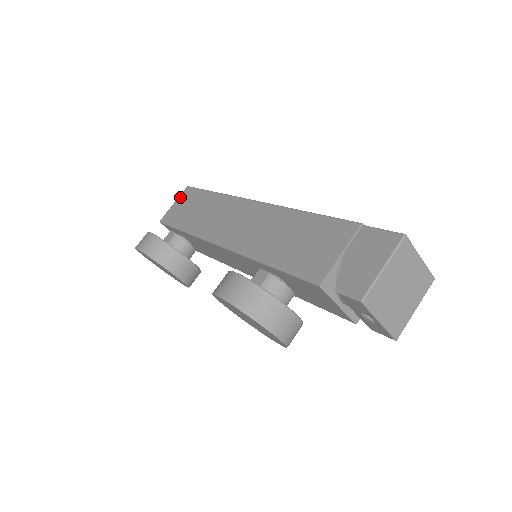
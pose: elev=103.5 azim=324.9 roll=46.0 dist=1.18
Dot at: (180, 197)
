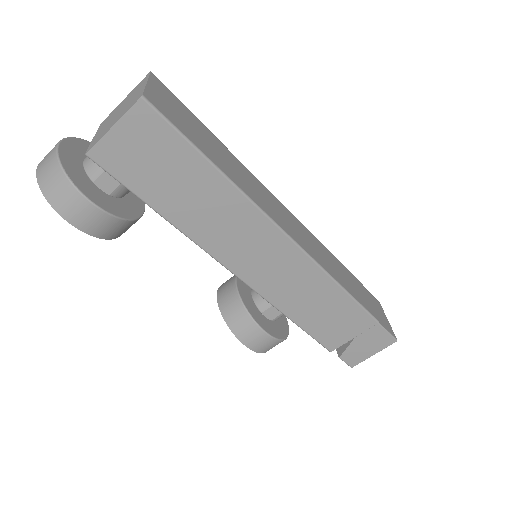
Dot at: (129, 121)
